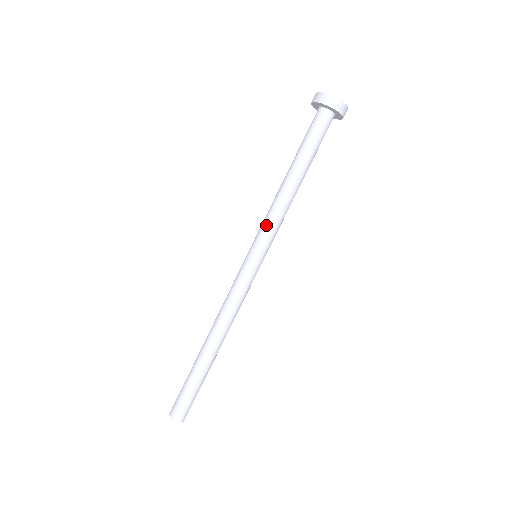
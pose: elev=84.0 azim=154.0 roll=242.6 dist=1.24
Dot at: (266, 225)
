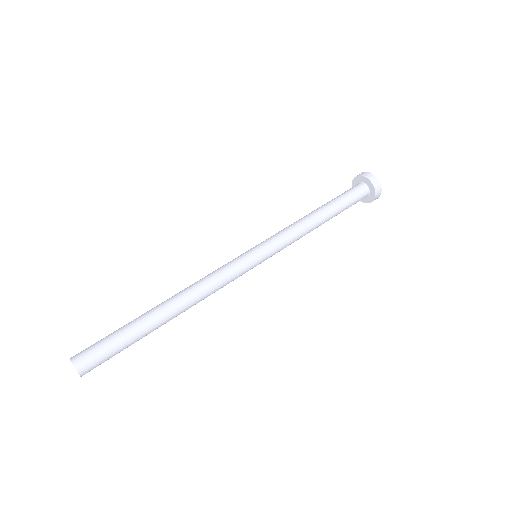
Dot at: (278, 233)
